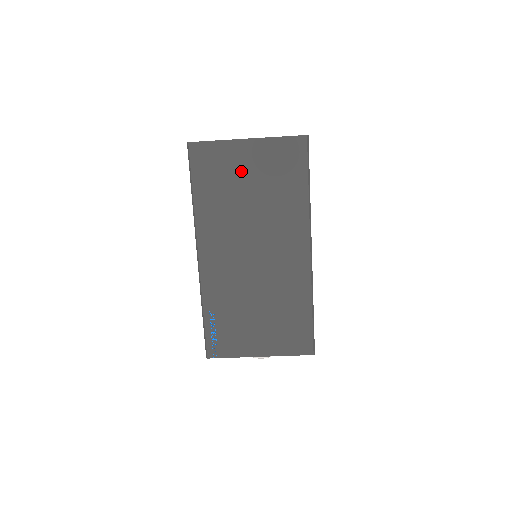
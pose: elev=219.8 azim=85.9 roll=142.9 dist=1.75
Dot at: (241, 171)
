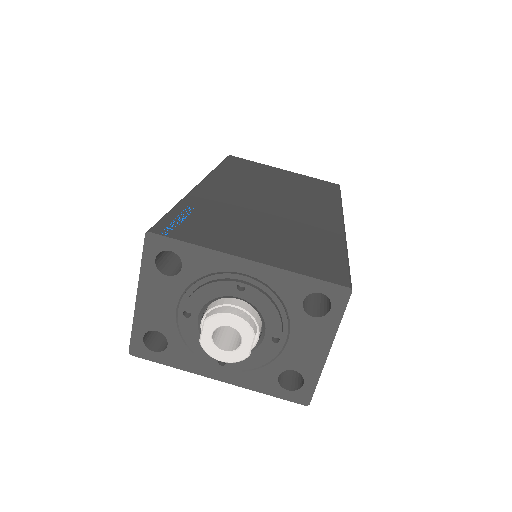
Dot at: (273, 174)
